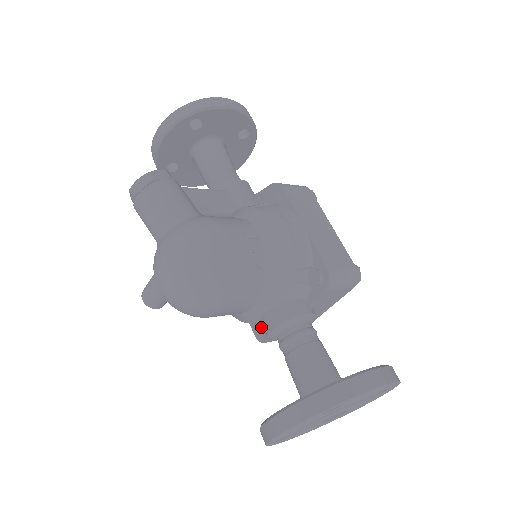
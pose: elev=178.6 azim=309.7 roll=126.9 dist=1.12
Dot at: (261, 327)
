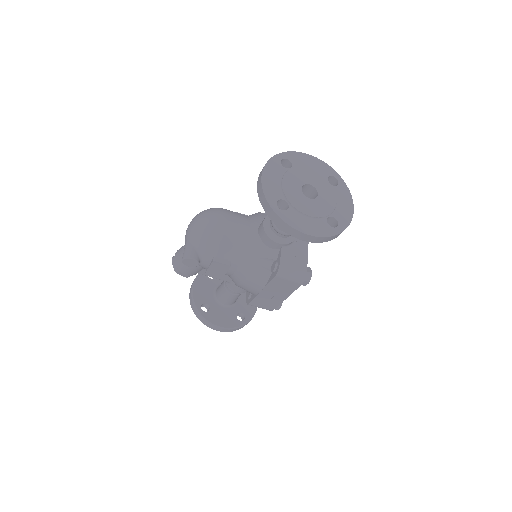
Dot at: (273, 264)
